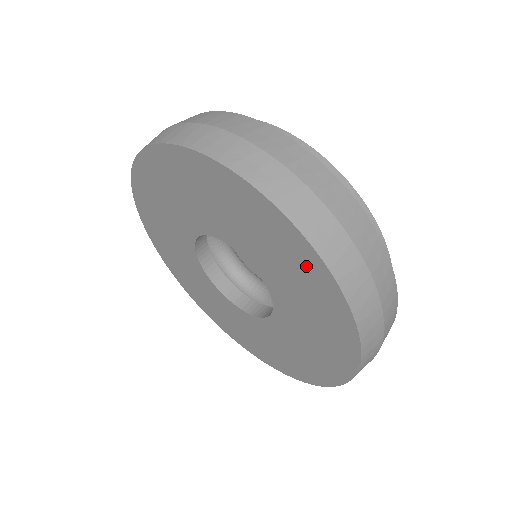
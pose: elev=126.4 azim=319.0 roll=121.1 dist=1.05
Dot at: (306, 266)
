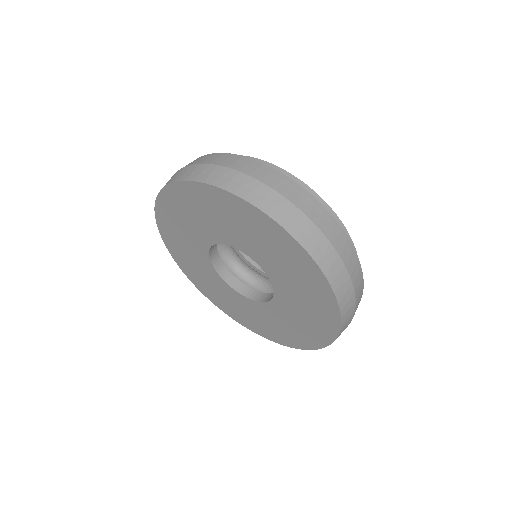
Dot at: (277, 238)
